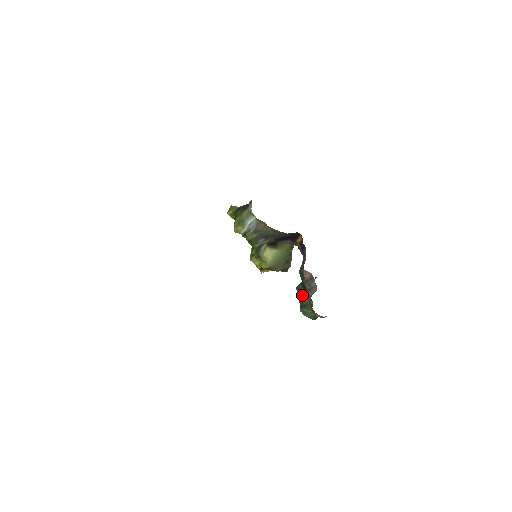
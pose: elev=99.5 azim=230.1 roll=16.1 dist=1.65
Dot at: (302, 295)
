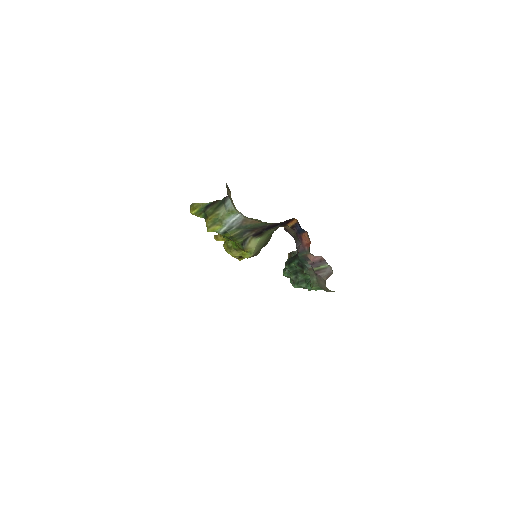
Dot at: (295, 272)
